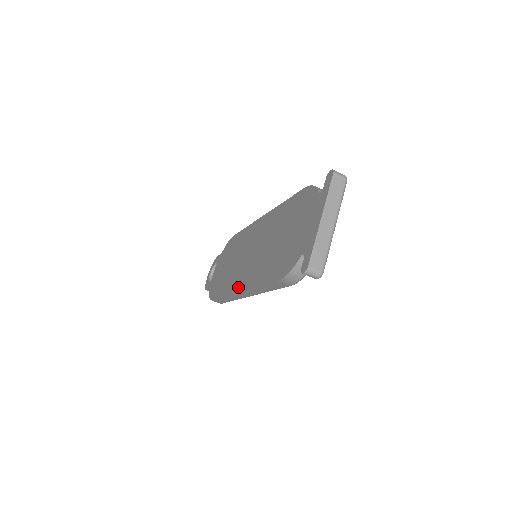
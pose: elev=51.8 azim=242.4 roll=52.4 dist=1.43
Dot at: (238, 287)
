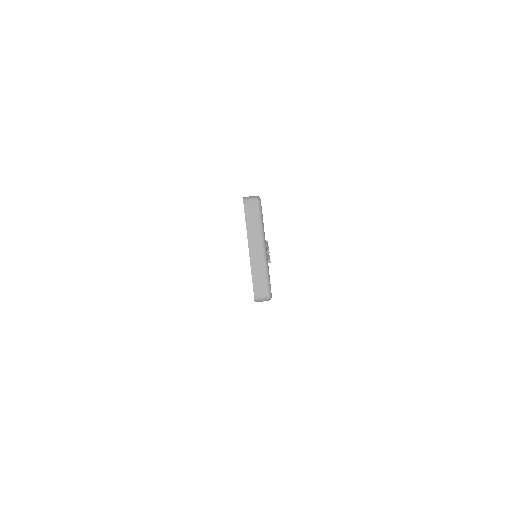
Dot at: occluded
